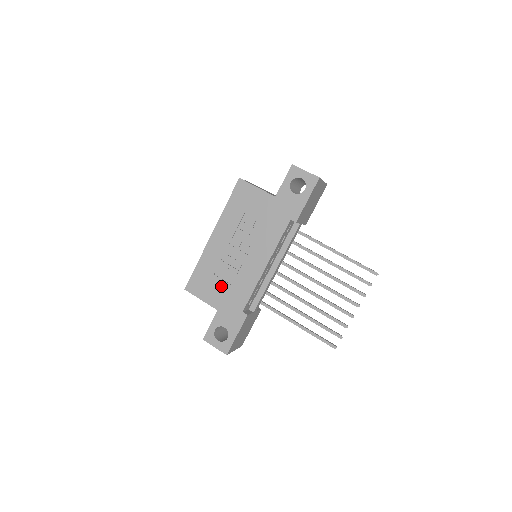
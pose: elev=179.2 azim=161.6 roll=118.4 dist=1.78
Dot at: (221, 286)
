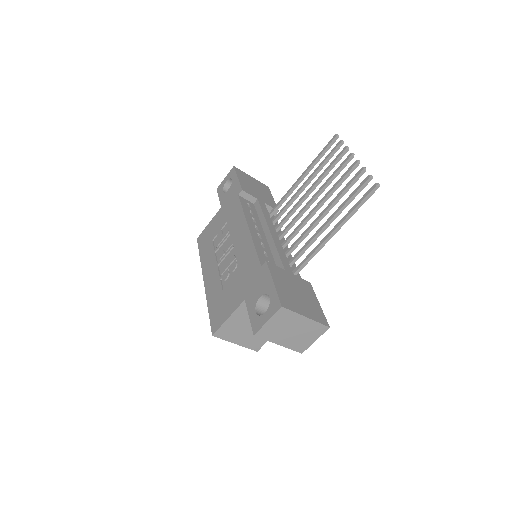
Dot at: (233, 286)
